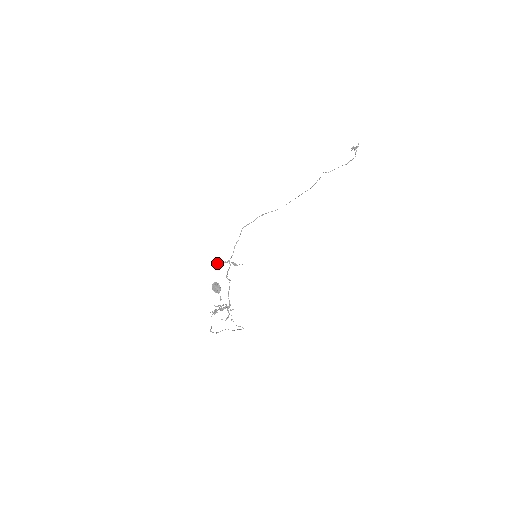
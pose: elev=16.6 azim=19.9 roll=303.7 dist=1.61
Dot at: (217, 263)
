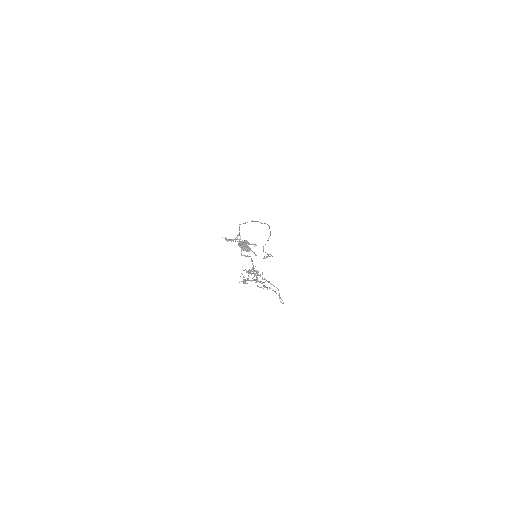
Dot at: (229, 239)
